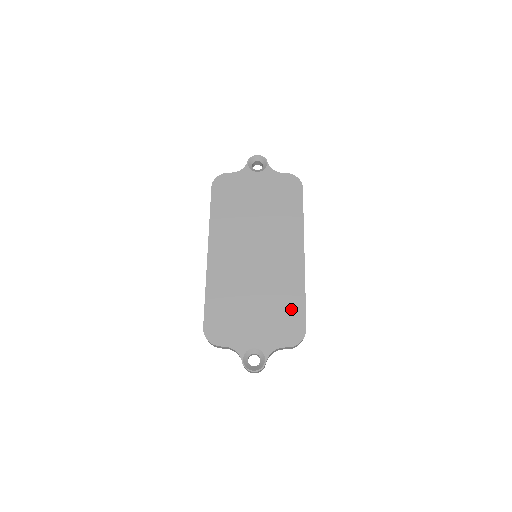
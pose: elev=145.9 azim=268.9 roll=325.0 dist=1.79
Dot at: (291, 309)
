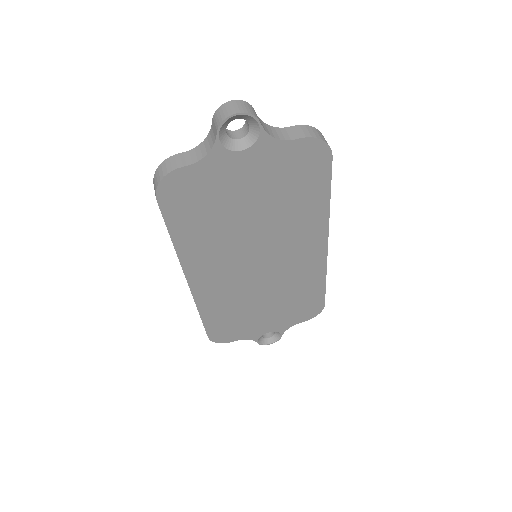
Dot at: (308, 297)
